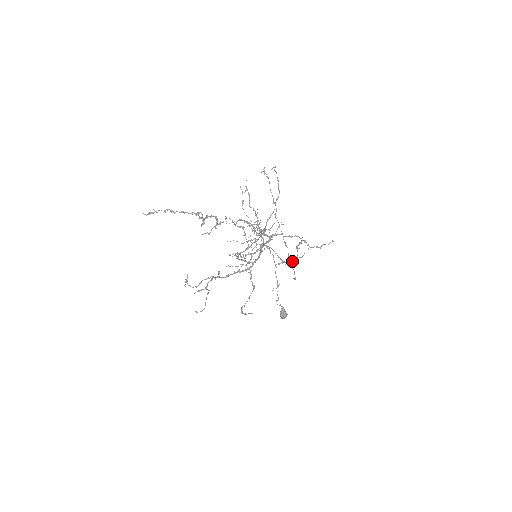
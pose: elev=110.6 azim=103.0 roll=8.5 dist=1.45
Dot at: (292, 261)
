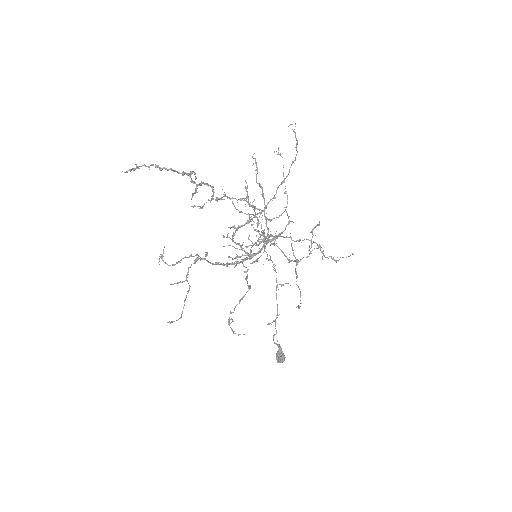
Dot at: occluded
